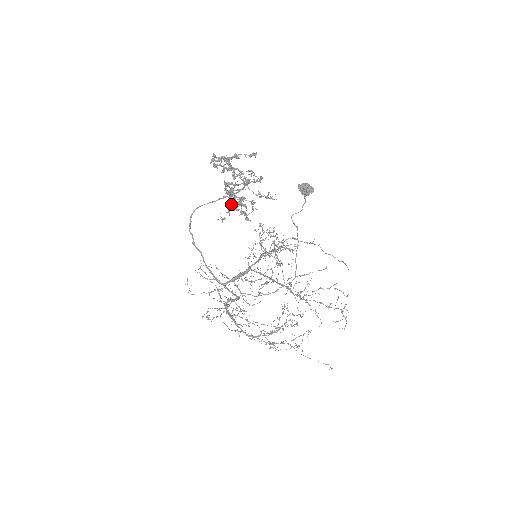
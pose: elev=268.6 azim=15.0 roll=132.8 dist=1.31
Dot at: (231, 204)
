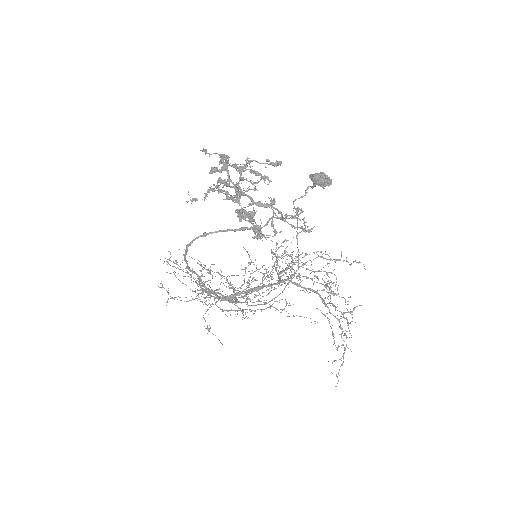
Dot at: (213, 191)
